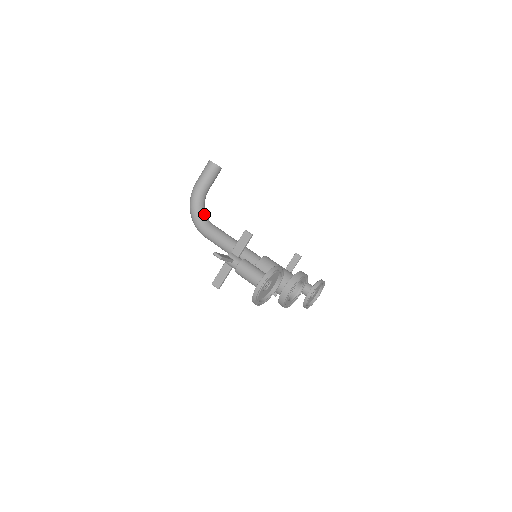
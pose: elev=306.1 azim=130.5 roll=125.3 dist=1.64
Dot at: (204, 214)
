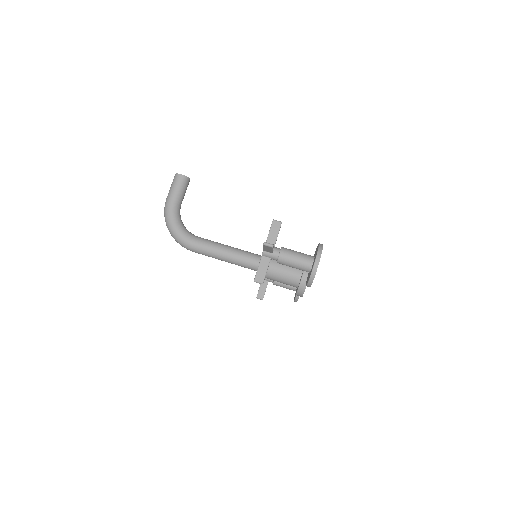
Dot at: (186, 229)
